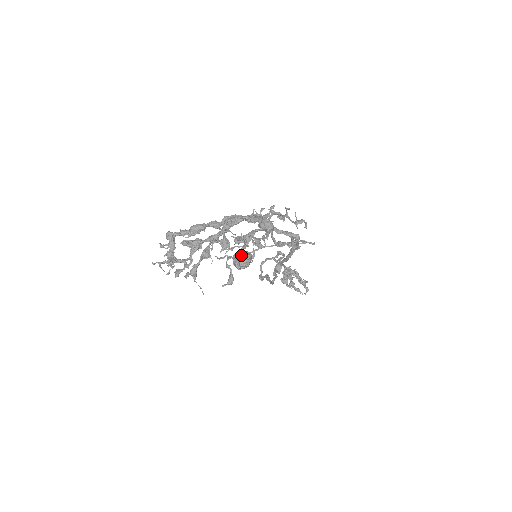
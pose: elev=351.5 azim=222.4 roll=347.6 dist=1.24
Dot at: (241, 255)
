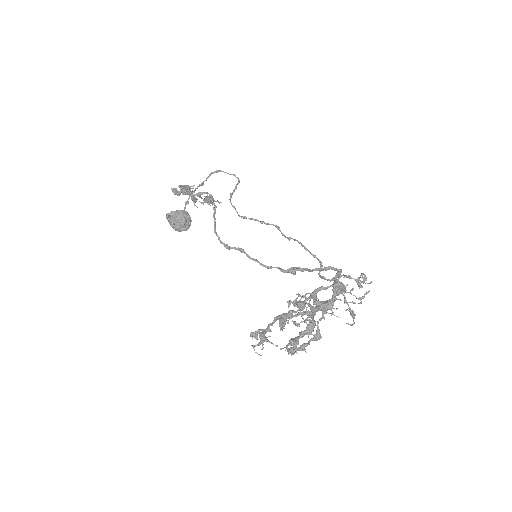
Dot at: occluded
